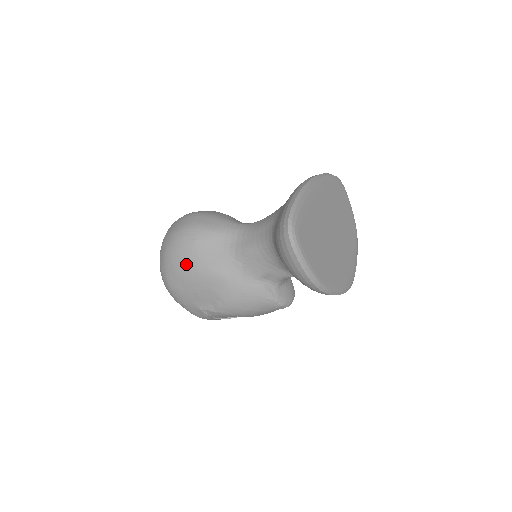
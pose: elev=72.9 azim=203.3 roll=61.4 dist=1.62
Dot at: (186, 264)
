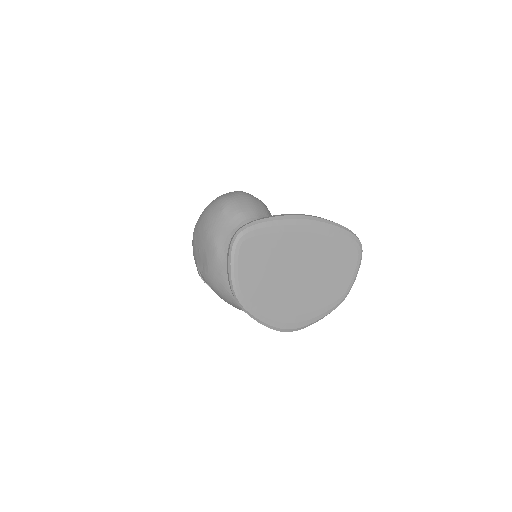
Dot at: (206, 223)
